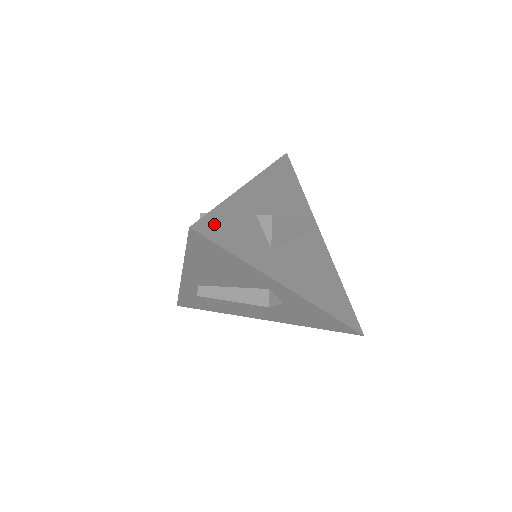
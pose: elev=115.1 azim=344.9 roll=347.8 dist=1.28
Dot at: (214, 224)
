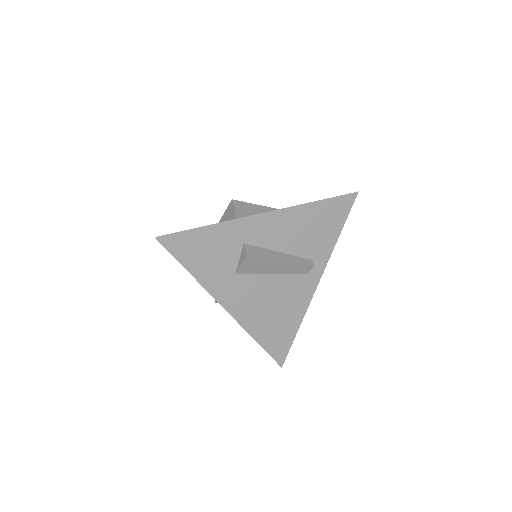
Dot at: (184, 240)
